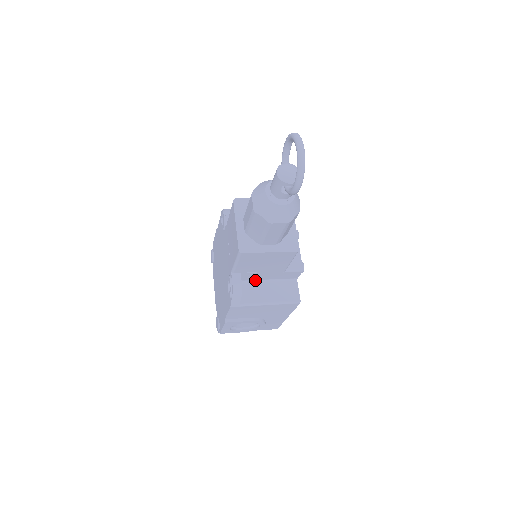
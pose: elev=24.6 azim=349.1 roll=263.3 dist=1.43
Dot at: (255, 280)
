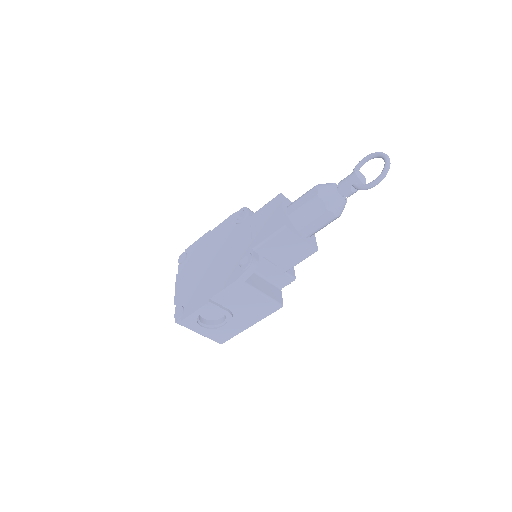
Dot at: (256, 271)
